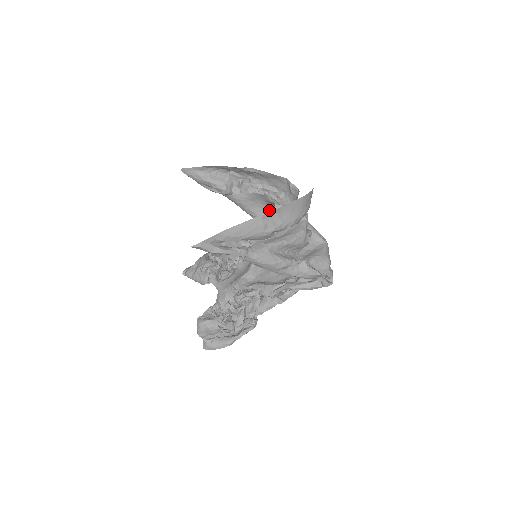
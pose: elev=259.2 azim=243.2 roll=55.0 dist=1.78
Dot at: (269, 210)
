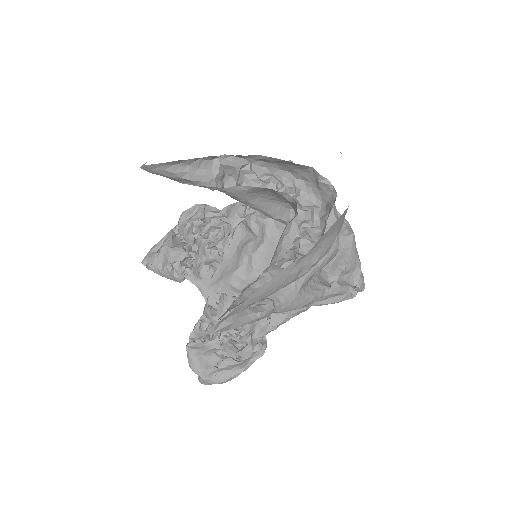
Dot at: (276, 199)
